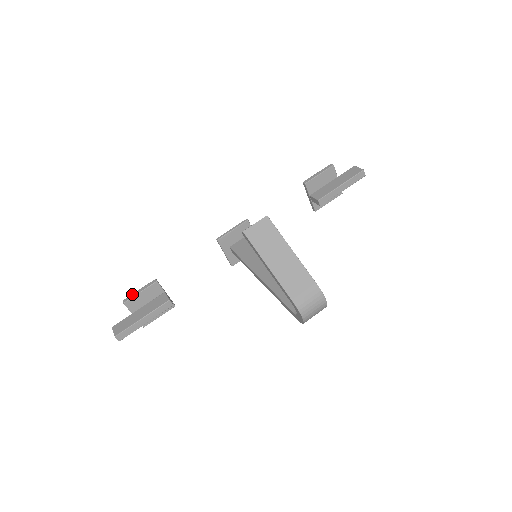
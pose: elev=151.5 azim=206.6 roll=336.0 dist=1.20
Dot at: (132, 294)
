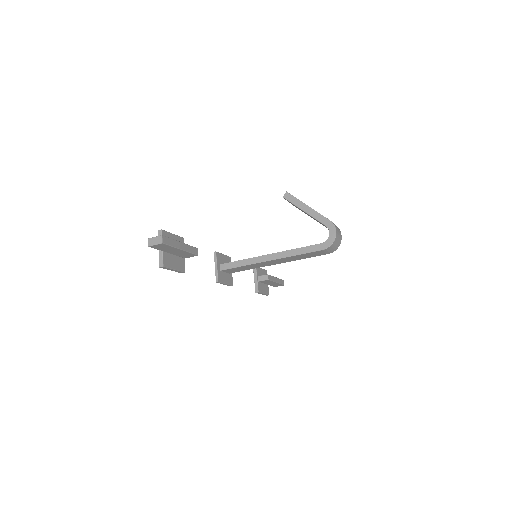
Dot at: (165, 232)
